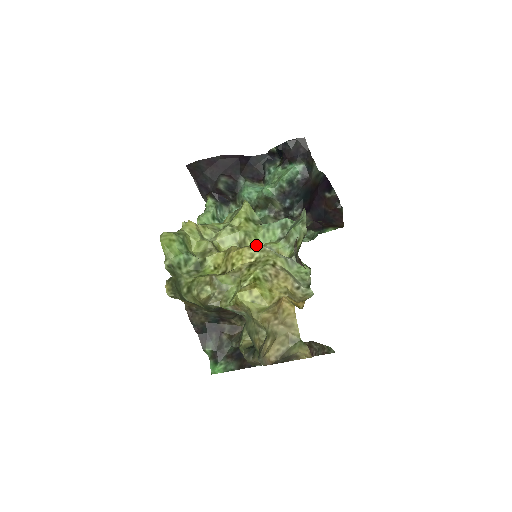
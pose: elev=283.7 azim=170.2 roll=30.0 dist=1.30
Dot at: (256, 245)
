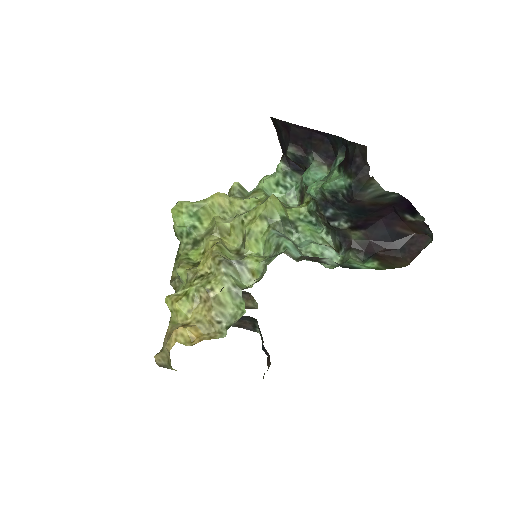
Dot at: (218, 260)
